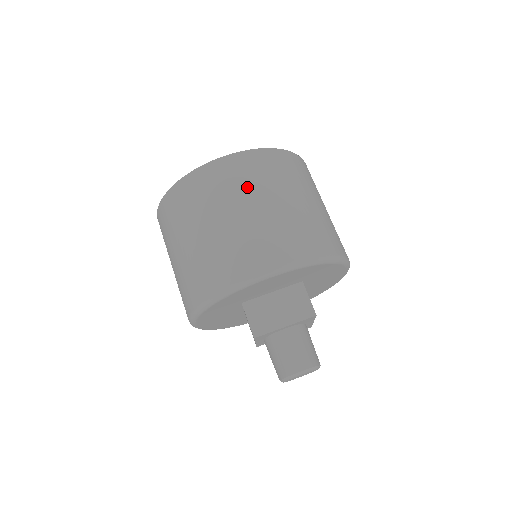
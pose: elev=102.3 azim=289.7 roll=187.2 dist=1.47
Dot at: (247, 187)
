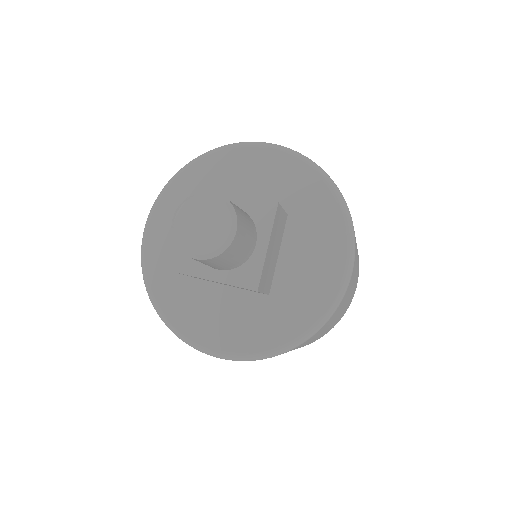
Dot at: occluded
